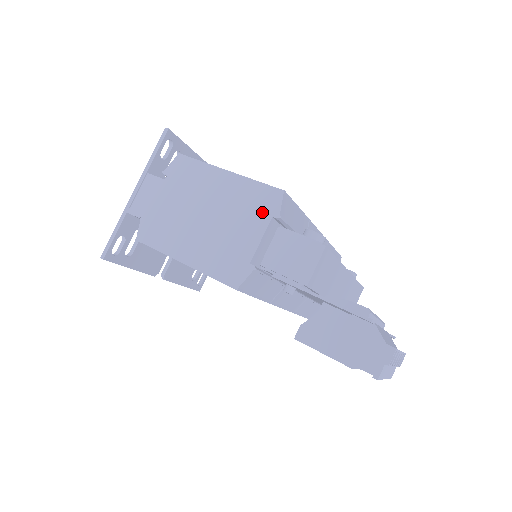
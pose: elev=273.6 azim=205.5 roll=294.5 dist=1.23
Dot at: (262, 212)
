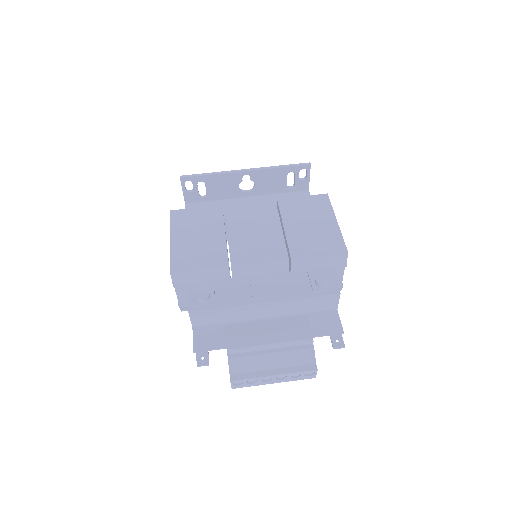
Dot at: occluded
